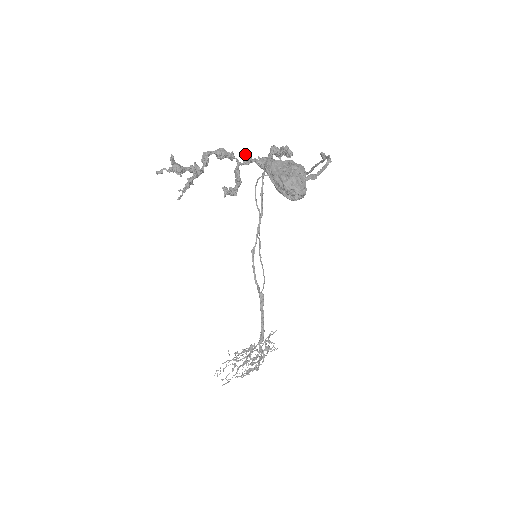
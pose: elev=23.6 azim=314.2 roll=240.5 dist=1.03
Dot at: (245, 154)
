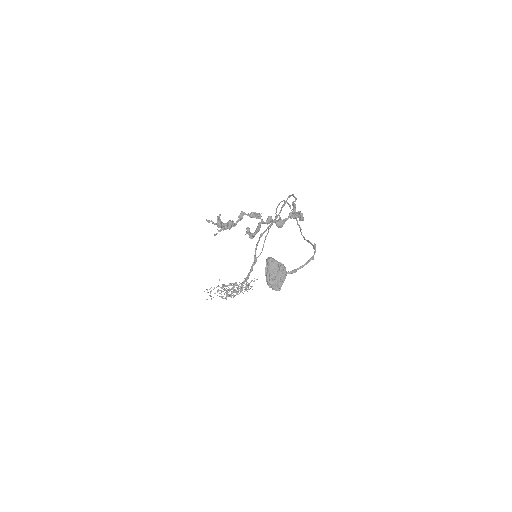
Dot at: (269, 218)
